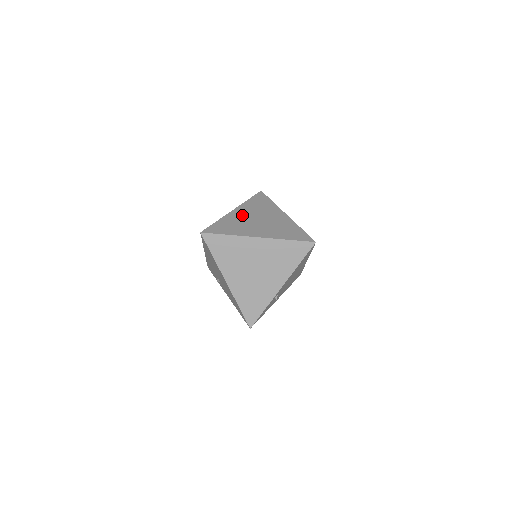
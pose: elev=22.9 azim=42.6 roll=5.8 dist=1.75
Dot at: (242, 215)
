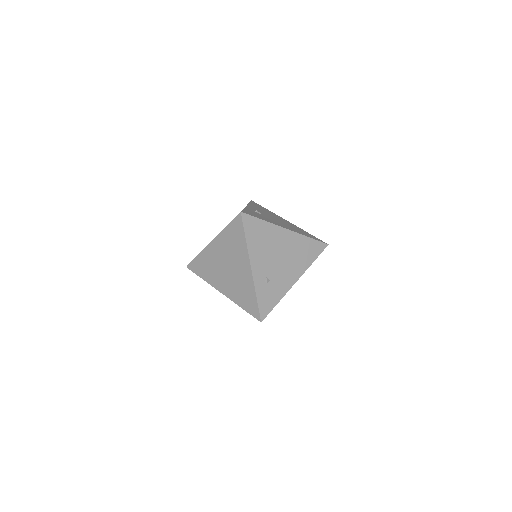
Dot at: occluded
